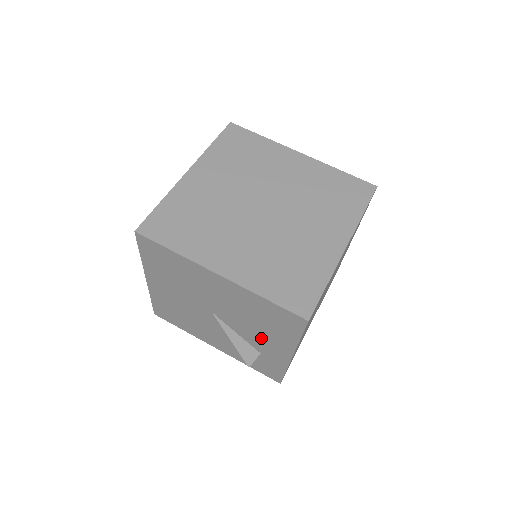
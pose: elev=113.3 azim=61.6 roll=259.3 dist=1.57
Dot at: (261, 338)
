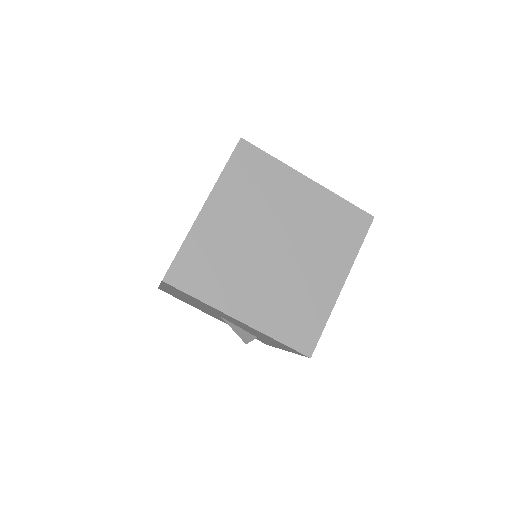
Dot at: (262, 338)
